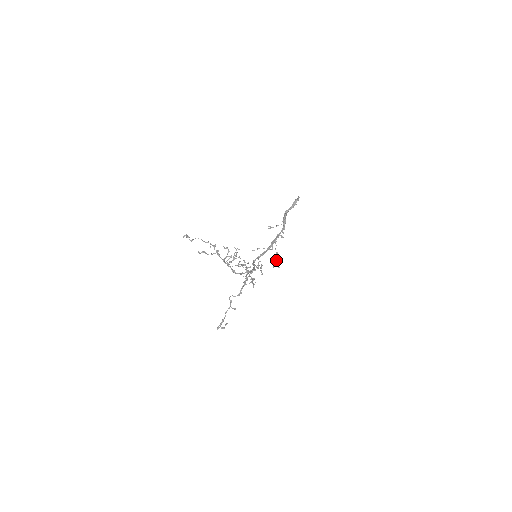
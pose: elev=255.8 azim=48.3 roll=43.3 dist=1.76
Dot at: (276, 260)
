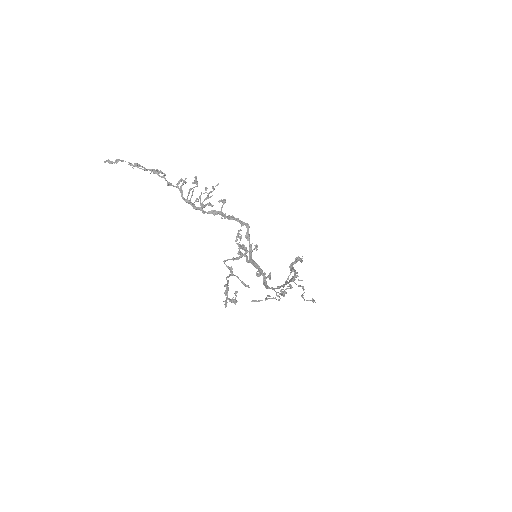
Dot at: occluded
